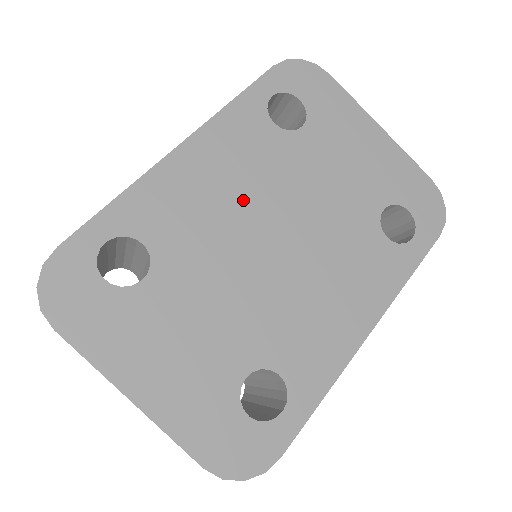
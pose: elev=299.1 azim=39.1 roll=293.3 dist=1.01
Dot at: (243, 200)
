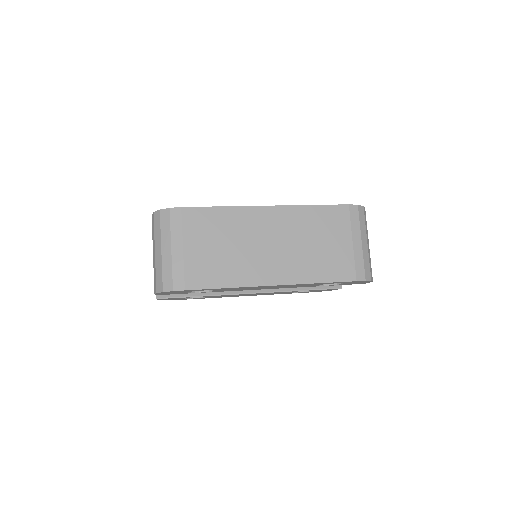
Dot at: occluded
